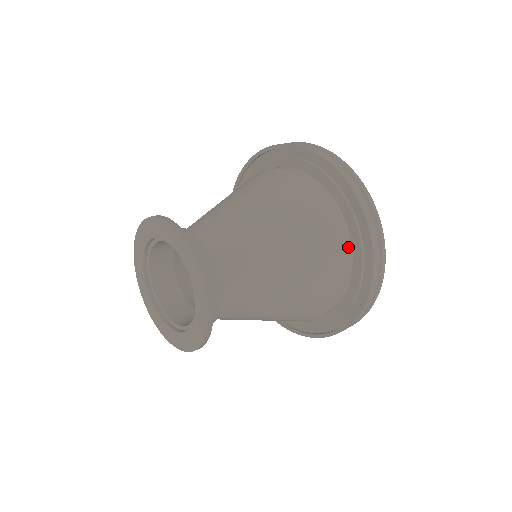
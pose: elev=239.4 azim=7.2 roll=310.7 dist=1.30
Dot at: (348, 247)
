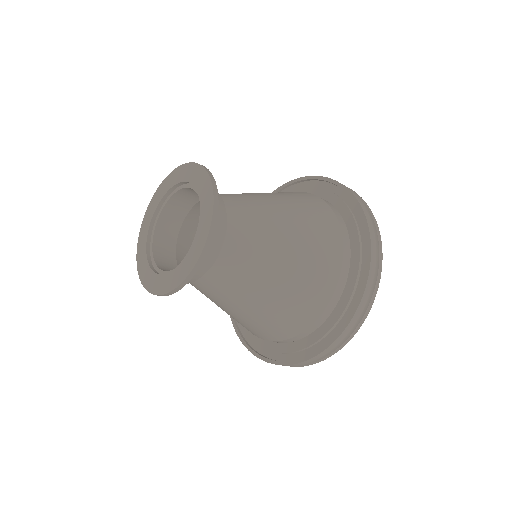
Dot at: (338, 295)
